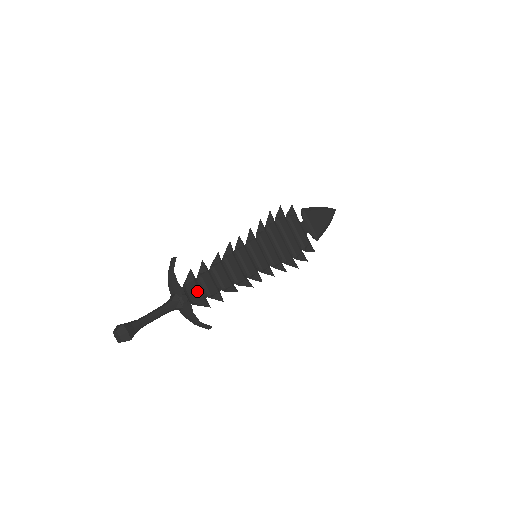
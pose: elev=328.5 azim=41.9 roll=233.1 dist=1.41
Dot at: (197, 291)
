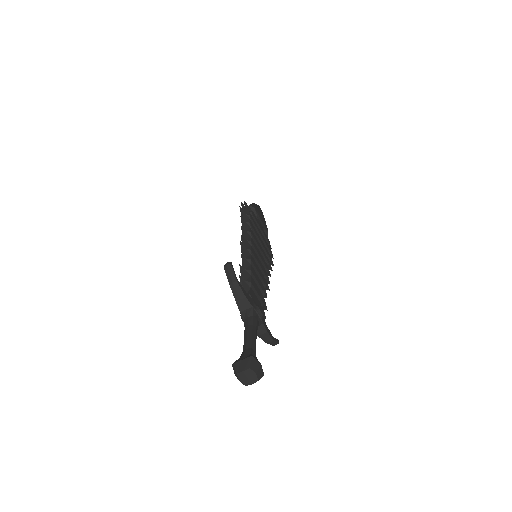
Dot at: (257, 301)
